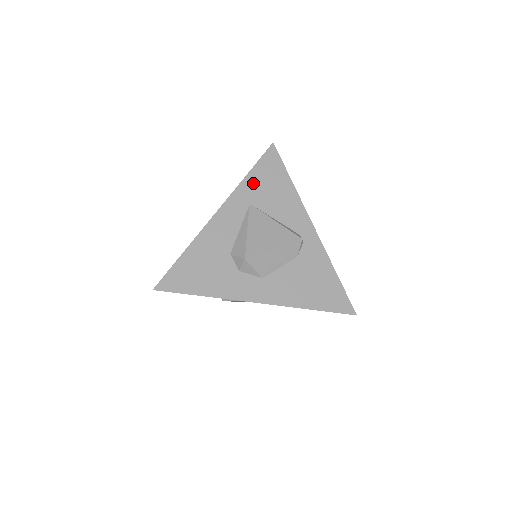
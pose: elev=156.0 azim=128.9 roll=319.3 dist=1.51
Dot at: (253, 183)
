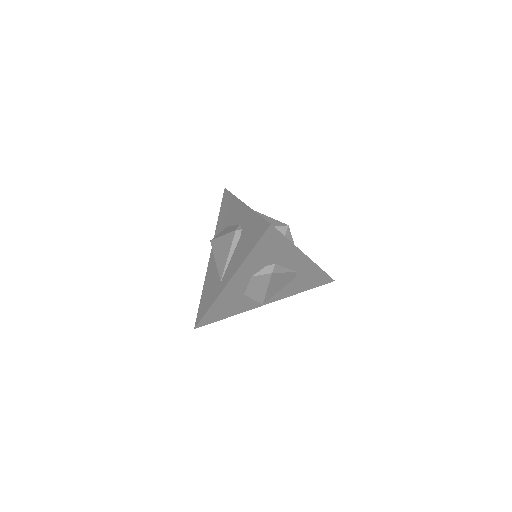
Dot at: occluded
